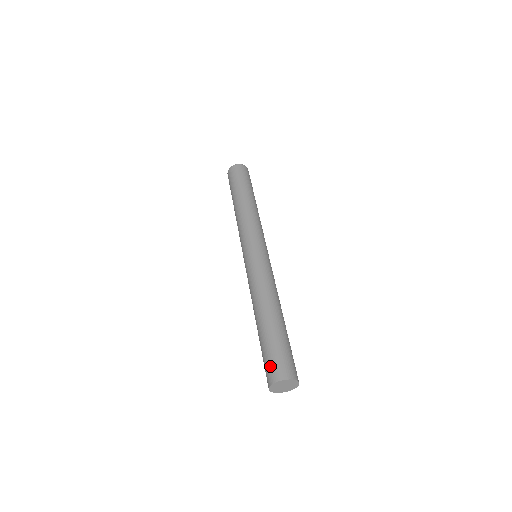
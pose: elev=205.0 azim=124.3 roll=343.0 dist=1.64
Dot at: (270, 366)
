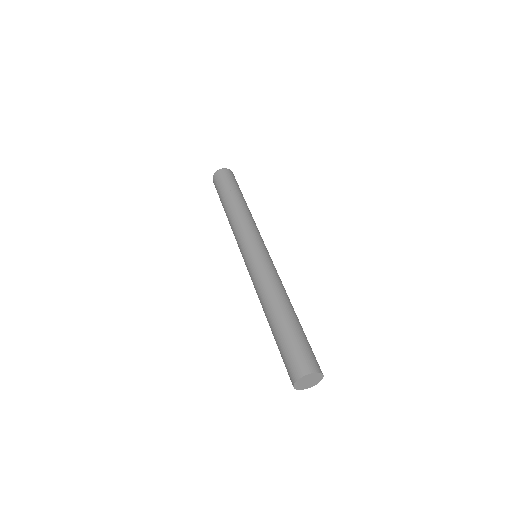
Dot at: (288, 366)
